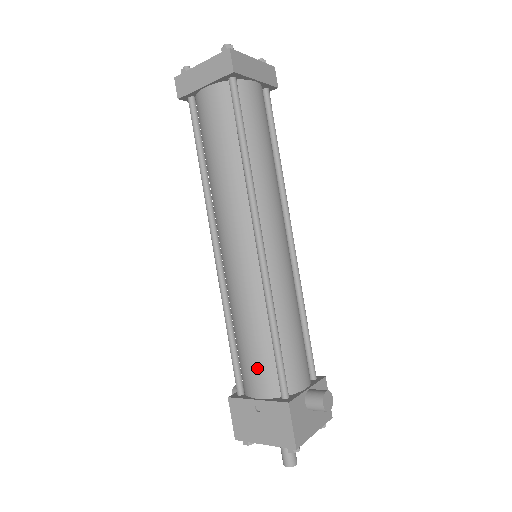
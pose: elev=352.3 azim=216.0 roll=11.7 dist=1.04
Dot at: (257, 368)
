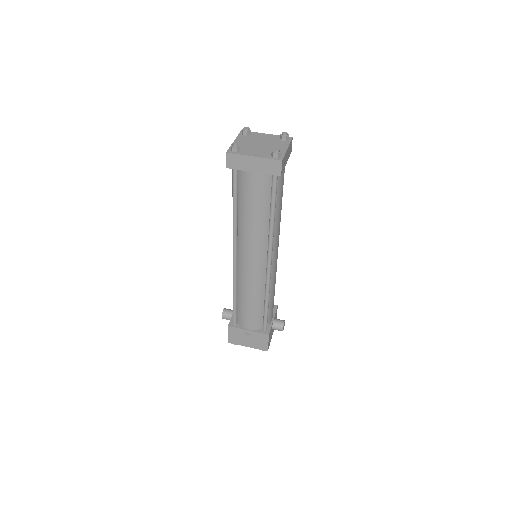
Dot at: (252, 318)
